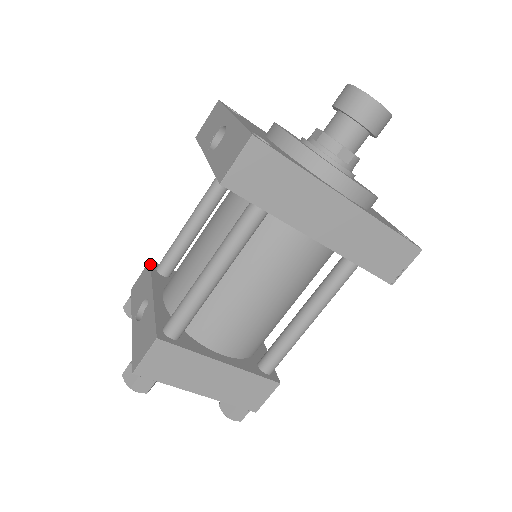
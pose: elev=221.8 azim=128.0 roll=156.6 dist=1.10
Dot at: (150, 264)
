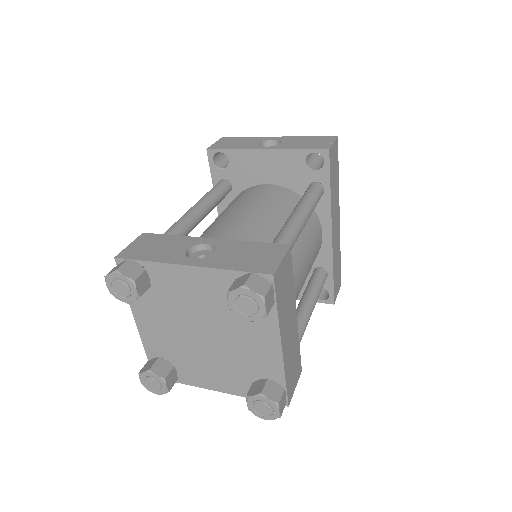
Dot at: (152, 233)
